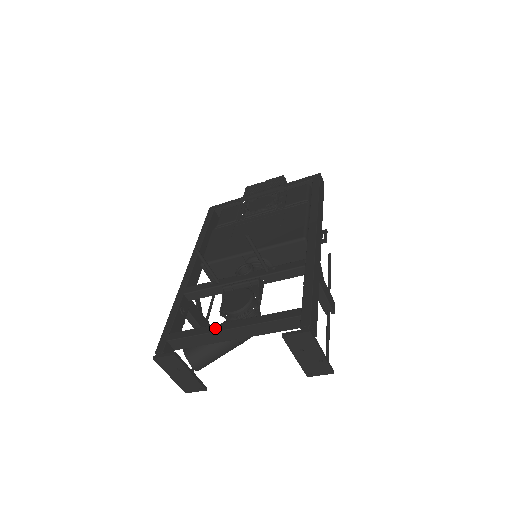
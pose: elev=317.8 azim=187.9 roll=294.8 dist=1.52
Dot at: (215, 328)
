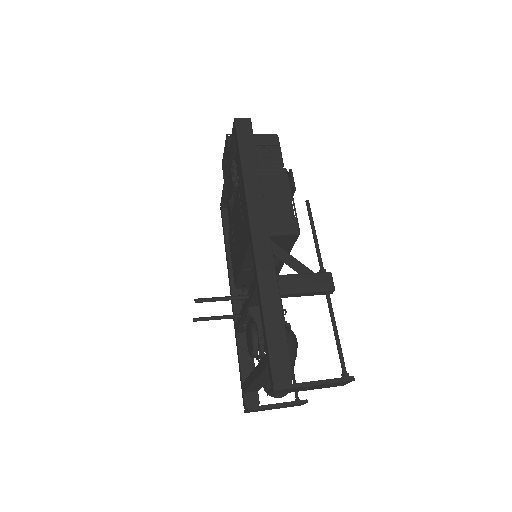
Dot at: (250, 380)
